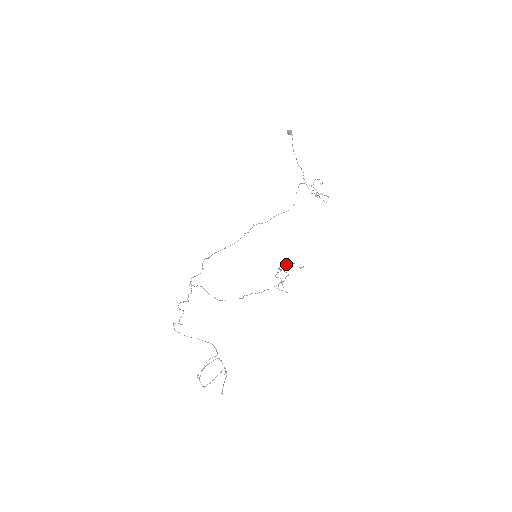
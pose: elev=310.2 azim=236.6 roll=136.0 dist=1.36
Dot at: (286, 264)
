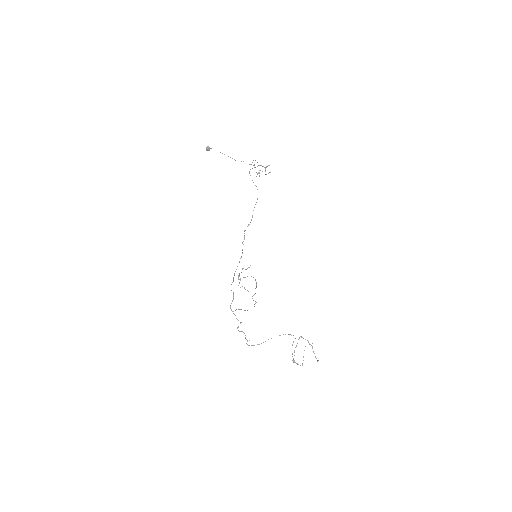
Dot at: occluded
